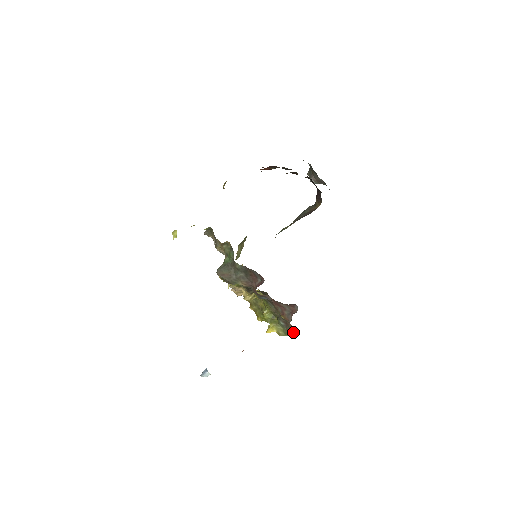
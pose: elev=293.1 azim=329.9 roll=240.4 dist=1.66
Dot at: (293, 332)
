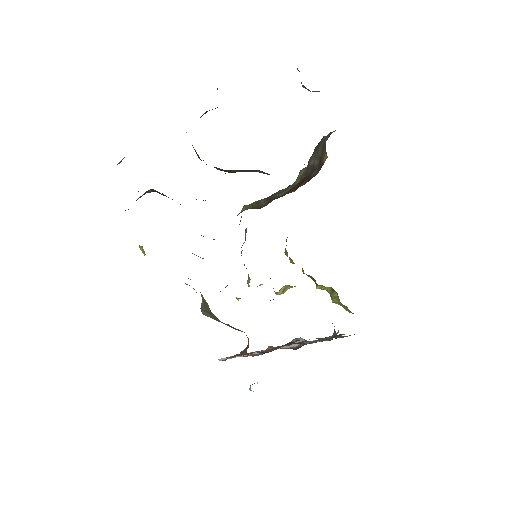
Dot at: occluded
